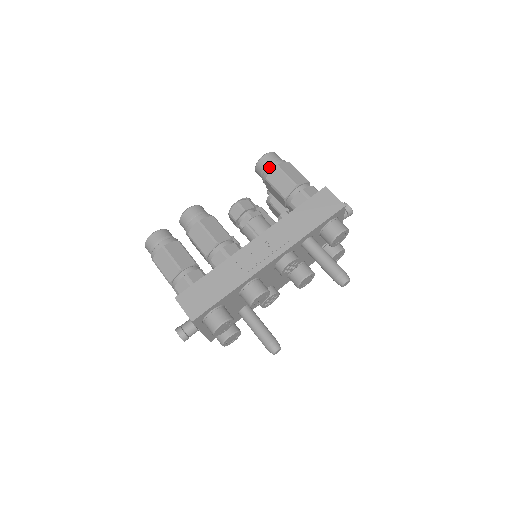
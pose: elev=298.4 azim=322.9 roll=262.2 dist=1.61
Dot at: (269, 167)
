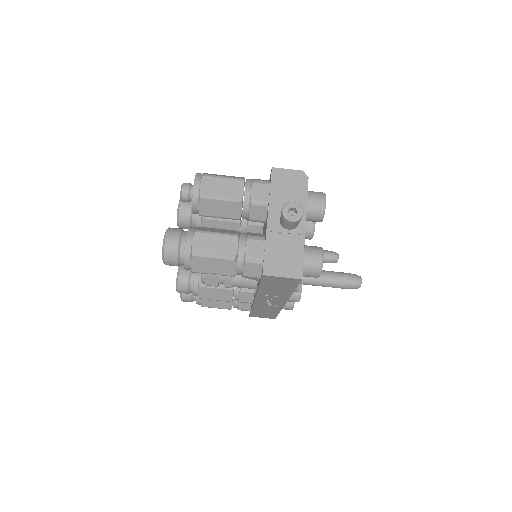
Dot at: occluded
